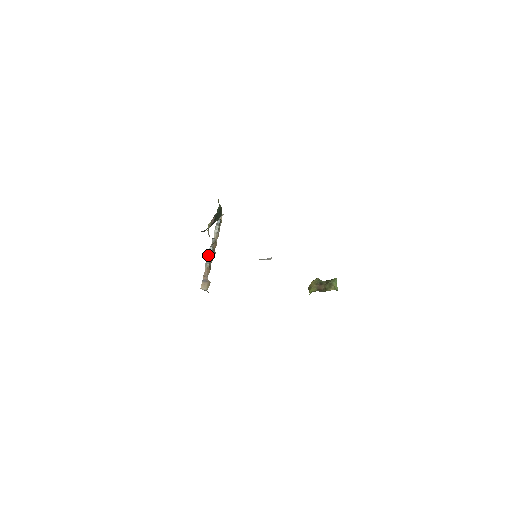
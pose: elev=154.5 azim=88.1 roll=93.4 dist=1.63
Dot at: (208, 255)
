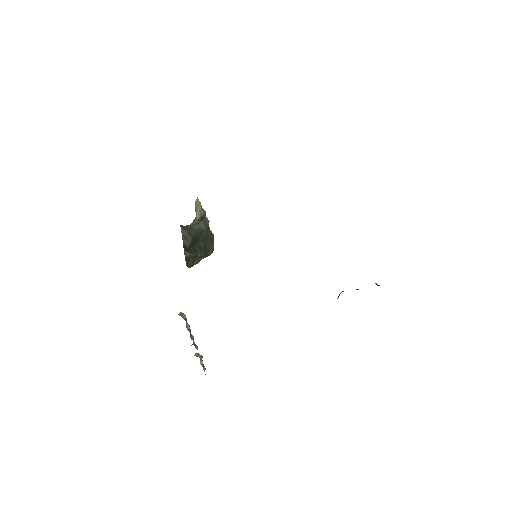
Dot at: occluded
